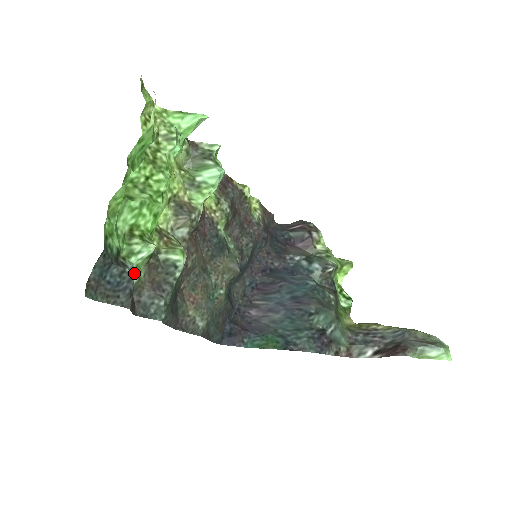
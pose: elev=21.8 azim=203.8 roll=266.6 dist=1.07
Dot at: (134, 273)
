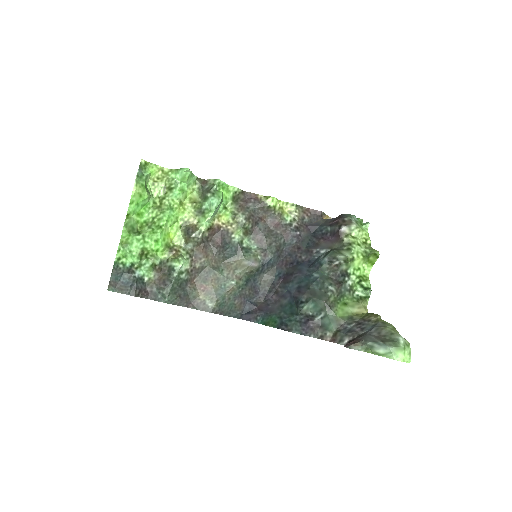
Dot at: (144, 276)
